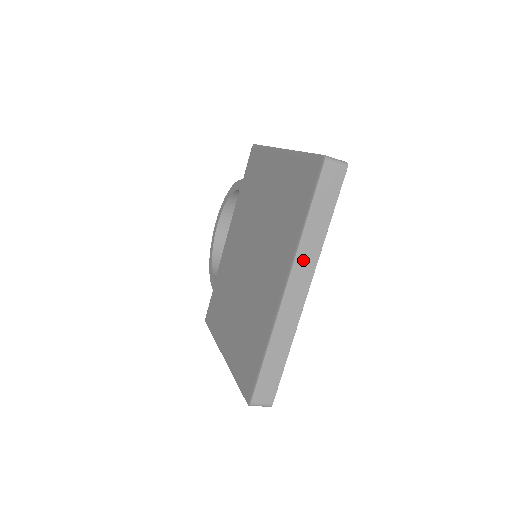
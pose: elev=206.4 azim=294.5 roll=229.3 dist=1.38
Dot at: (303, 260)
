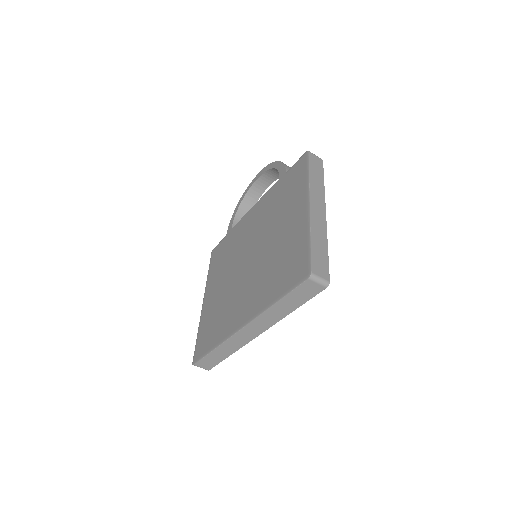
Dot at: (263, 320)
